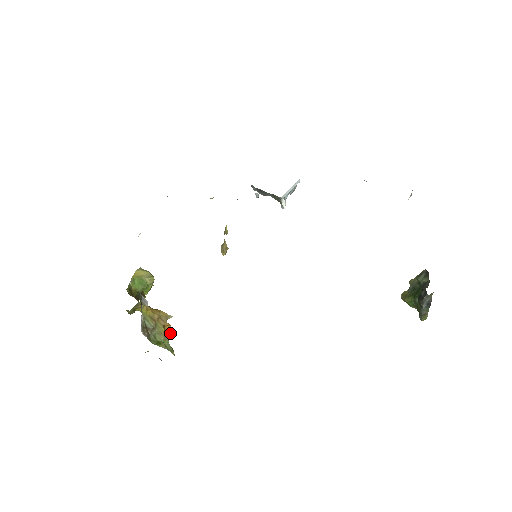
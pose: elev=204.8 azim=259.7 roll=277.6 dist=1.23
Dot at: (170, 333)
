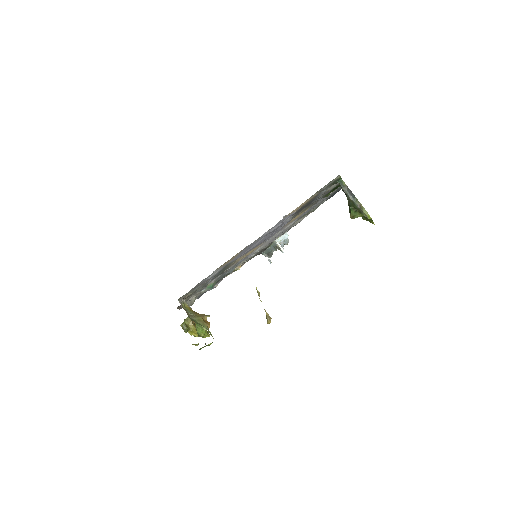
Dot at: occluded
